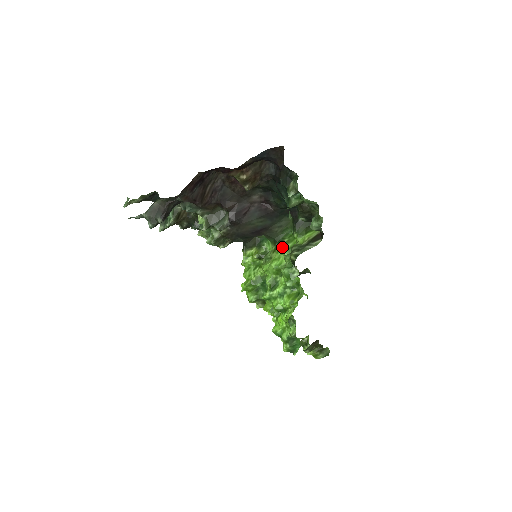
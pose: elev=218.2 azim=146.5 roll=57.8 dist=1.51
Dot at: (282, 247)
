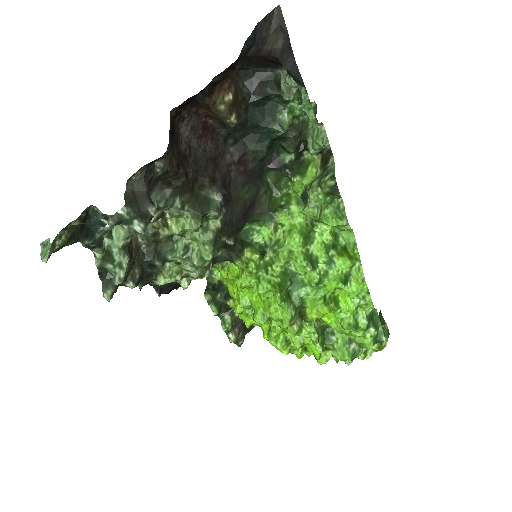
Dot at: (288, 209)
